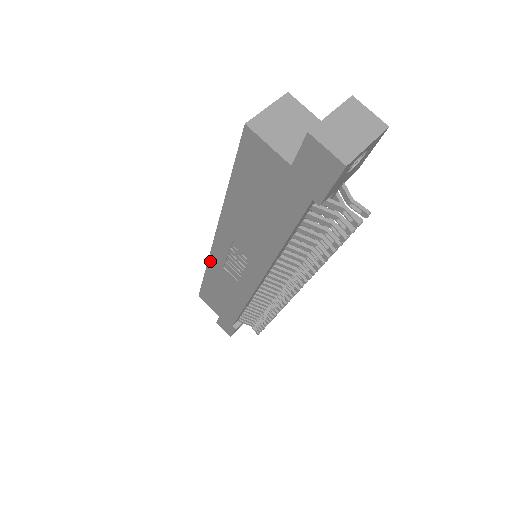
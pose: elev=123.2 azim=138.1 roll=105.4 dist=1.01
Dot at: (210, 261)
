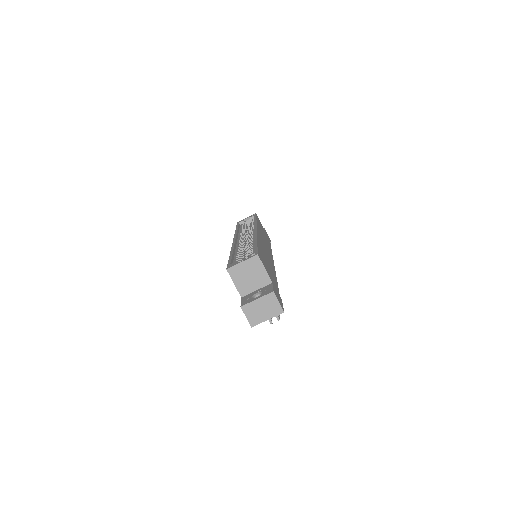
Dot at: occluded
